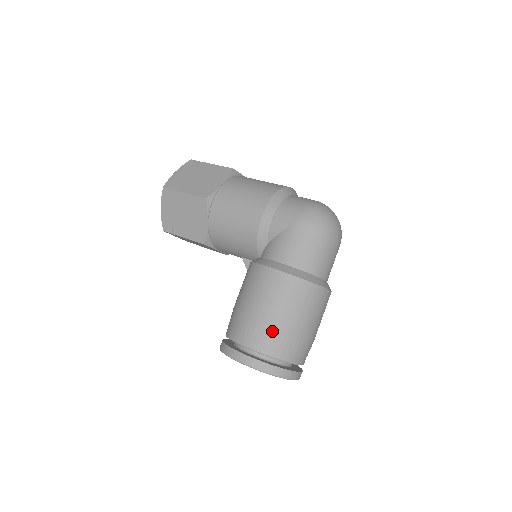
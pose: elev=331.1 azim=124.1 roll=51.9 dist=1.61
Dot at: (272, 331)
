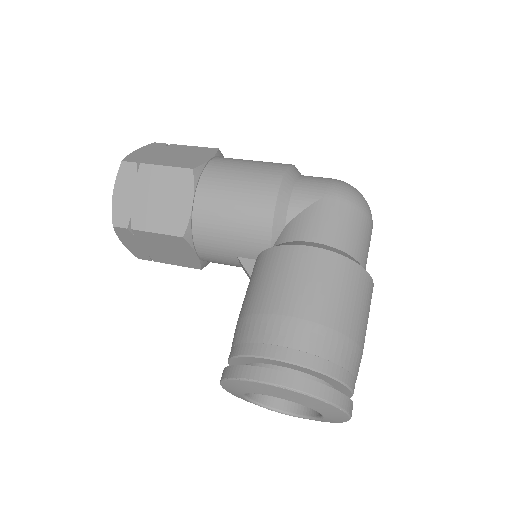
Dot at: (322, 332)
